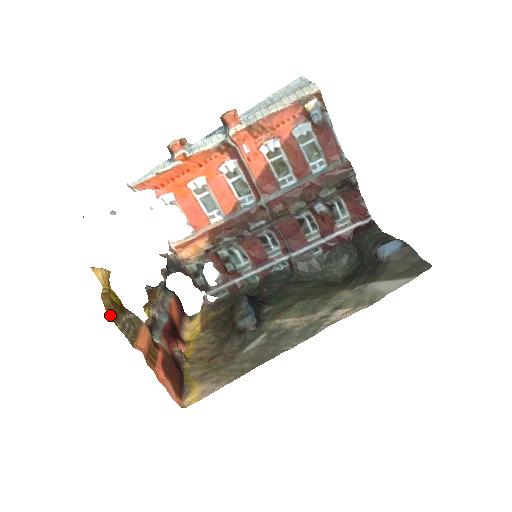
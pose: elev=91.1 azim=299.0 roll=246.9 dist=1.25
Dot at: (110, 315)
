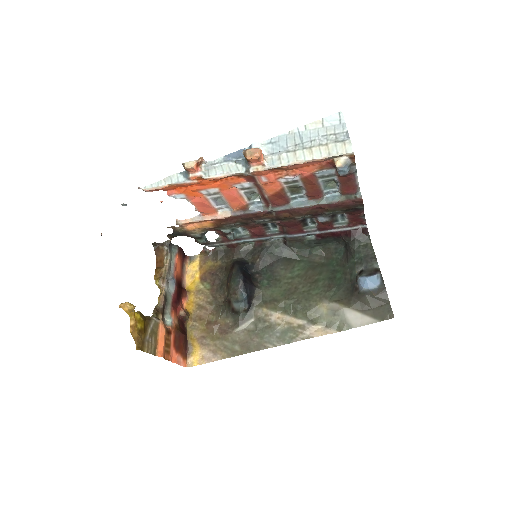
Dot at: (139, 348)
